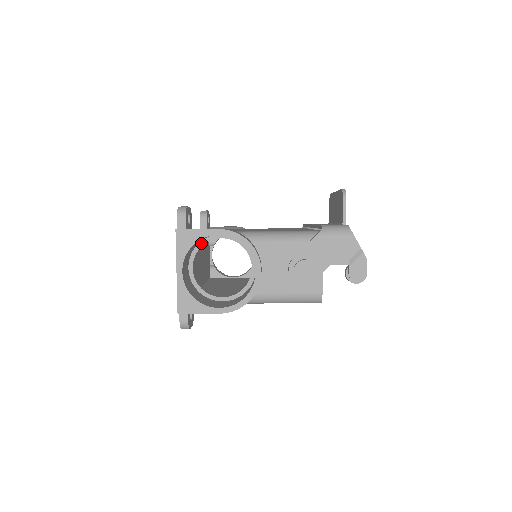
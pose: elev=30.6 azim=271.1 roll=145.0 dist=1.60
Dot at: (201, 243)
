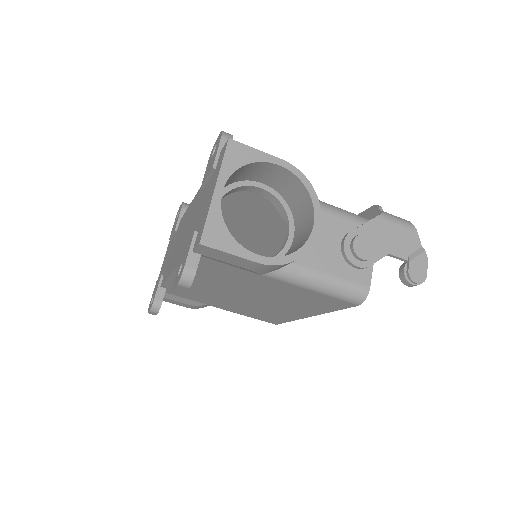
Dot at: (235, 184)
